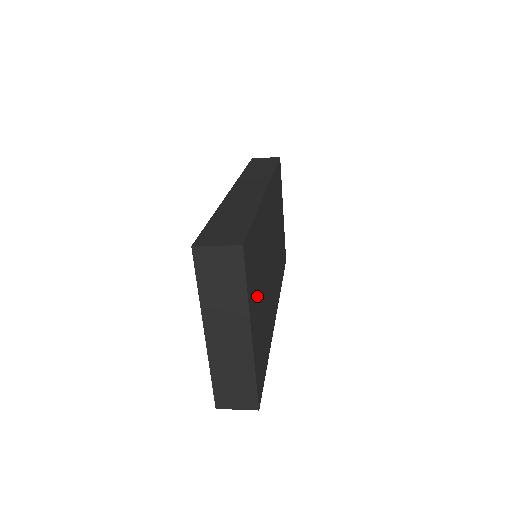
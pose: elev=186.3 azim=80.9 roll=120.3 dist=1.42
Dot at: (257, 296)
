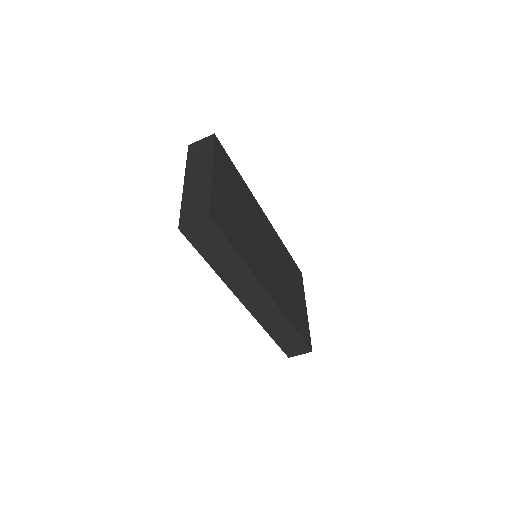
Dot at: (229, 189)
